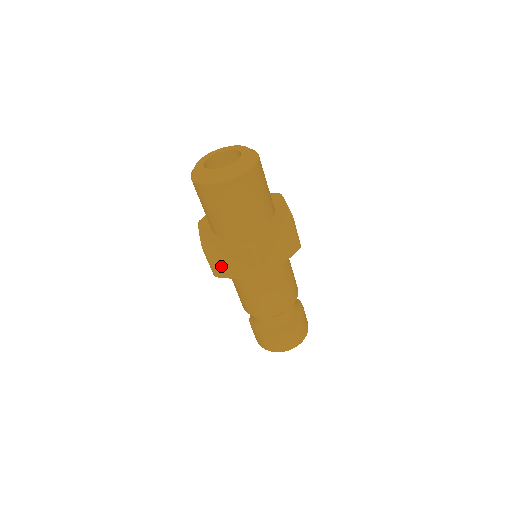
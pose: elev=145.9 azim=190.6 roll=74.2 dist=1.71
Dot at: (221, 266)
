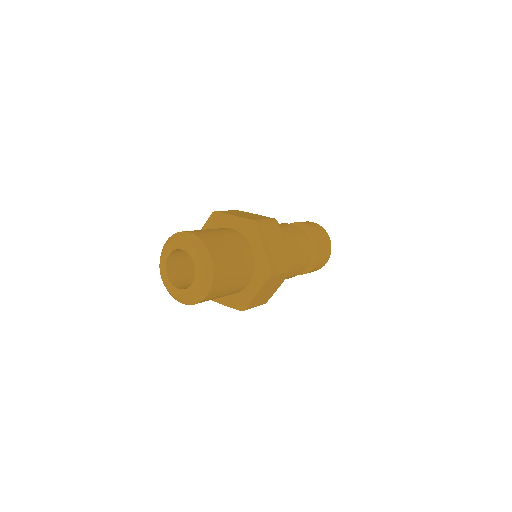
Dot at: occluded
